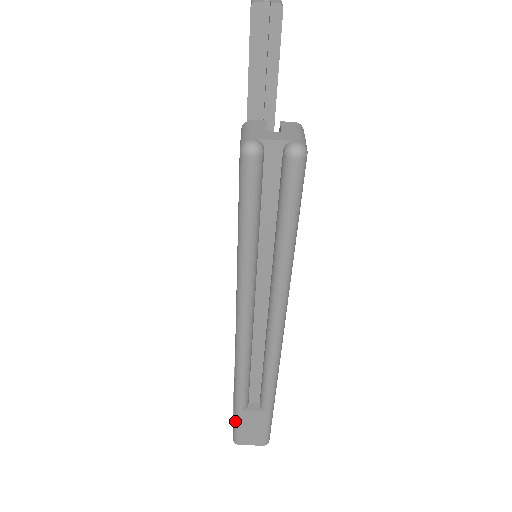
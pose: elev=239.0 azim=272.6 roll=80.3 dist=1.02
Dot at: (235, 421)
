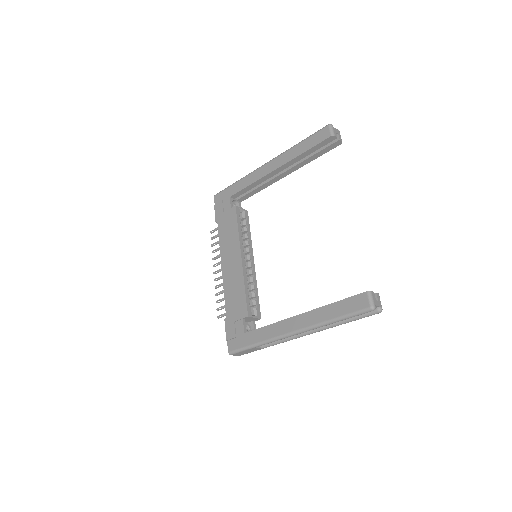
Dot at: (244, 349)
